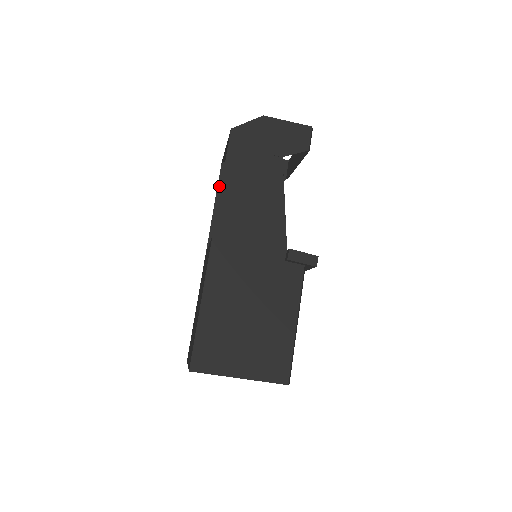
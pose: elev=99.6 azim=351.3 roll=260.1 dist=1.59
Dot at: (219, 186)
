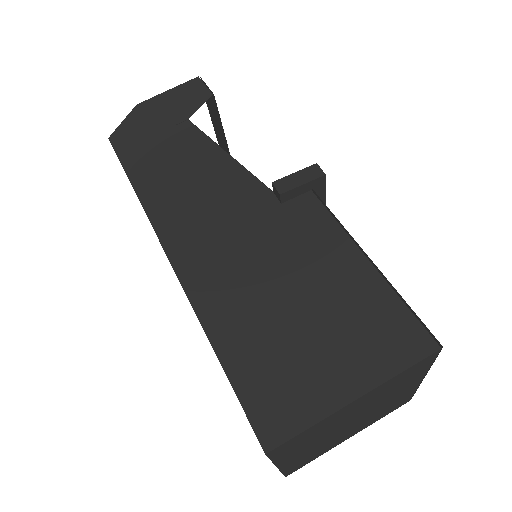
Dot at: occluded
